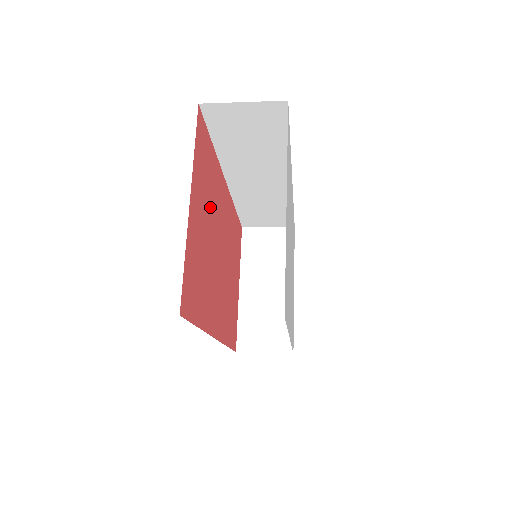
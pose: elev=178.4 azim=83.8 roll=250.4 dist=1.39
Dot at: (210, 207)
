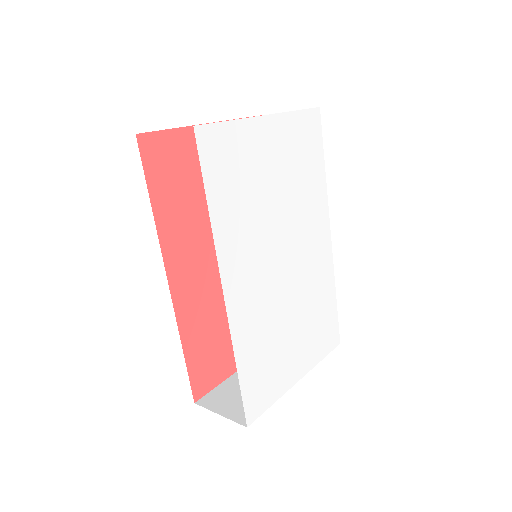
Dot at: occluded
